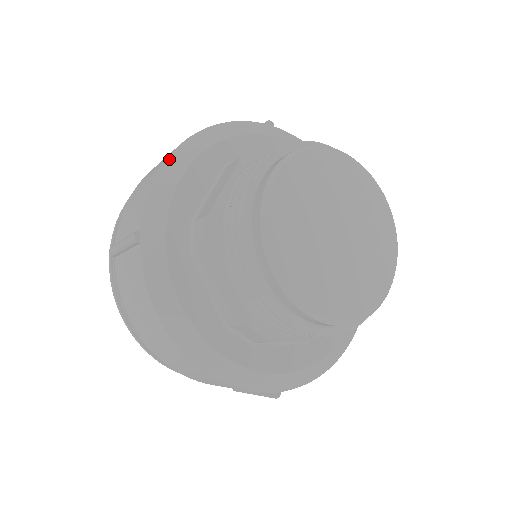
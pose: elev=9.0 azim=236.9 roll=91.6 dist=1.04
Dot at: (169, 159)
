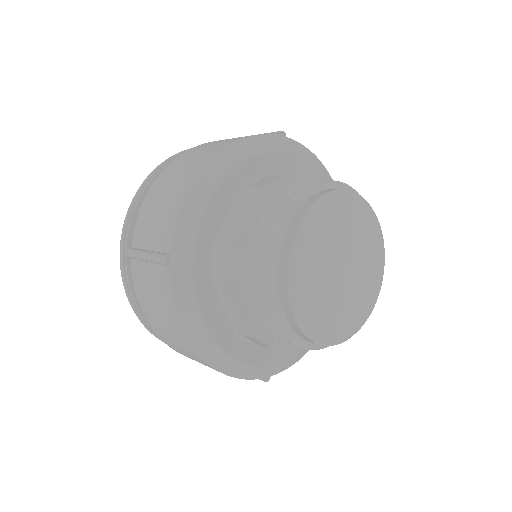
Dot at: (196, 182)
